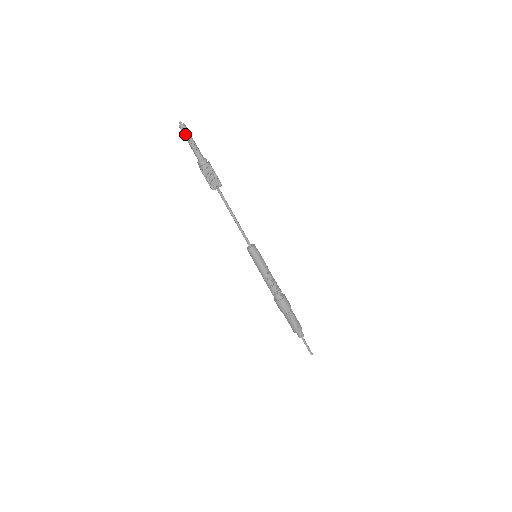
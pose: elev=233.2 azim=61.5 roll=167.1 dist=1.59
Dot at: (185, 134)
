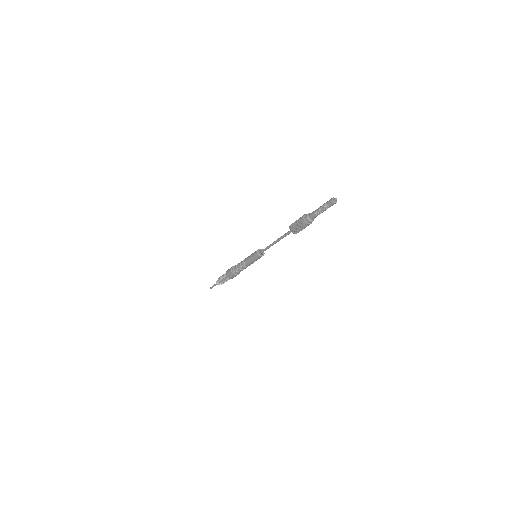
Dot at: (328, 207)
